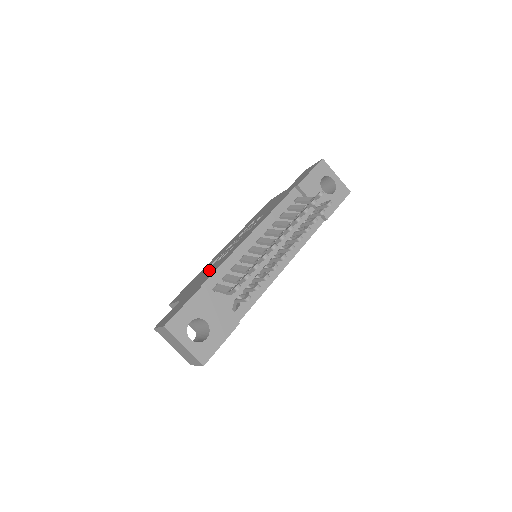
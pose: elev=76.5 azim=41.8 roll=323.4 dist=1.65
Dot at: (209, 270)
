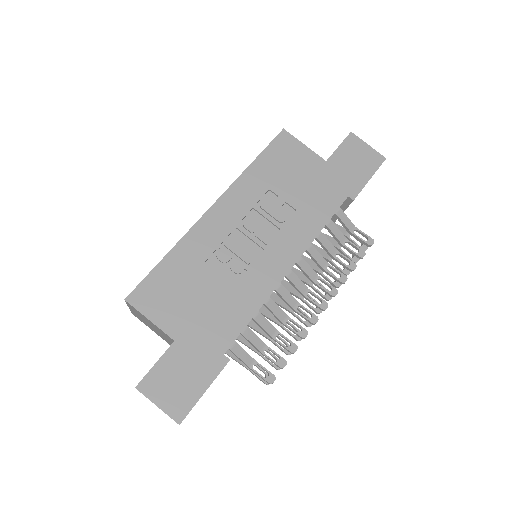
Dot at: (217, 294)
